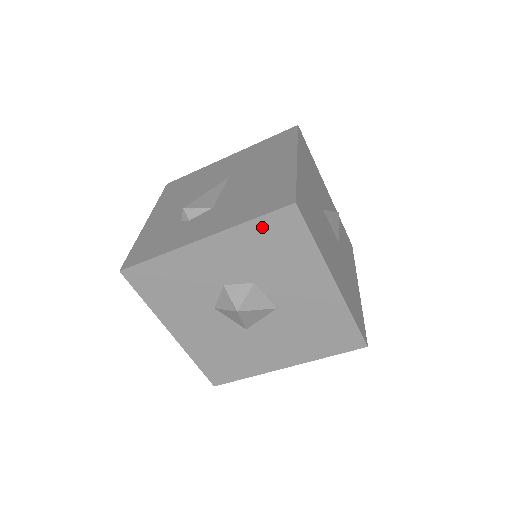
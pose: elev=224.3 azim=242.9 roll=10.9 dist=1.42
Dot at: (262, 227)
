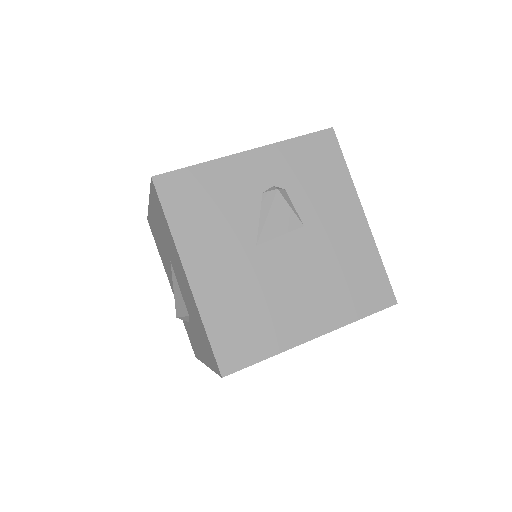
Dot at: occluded
